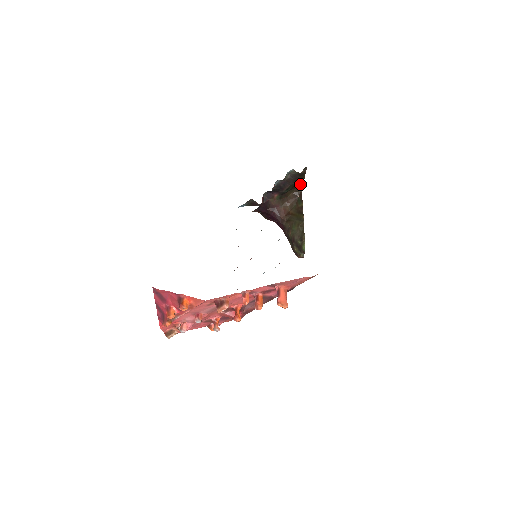
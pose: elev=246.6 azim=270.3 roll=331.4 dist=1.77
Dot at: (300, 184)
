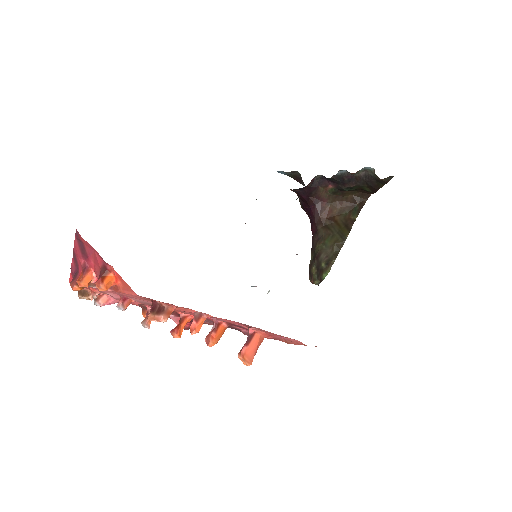
Dot at: (370, 191)
